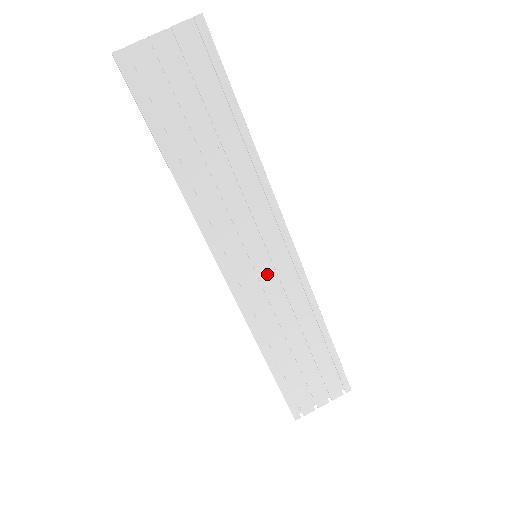
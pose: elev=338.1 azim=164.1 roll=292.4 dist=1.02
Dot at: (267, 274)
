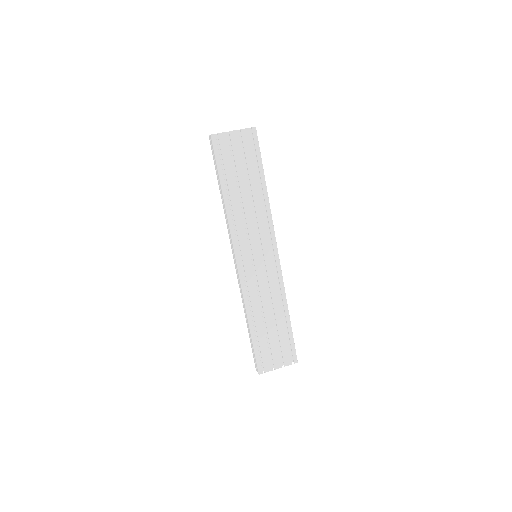
Dot at: (260, 267)
